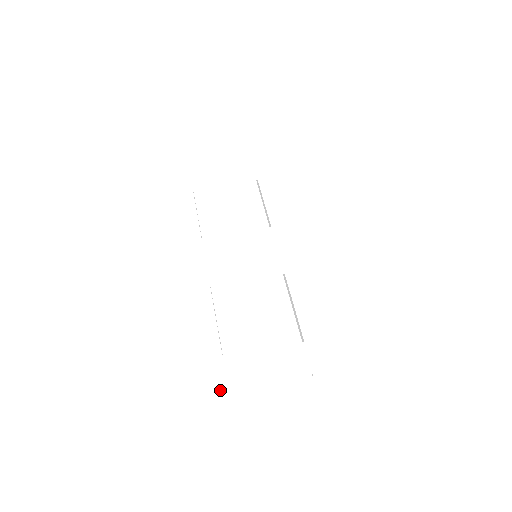
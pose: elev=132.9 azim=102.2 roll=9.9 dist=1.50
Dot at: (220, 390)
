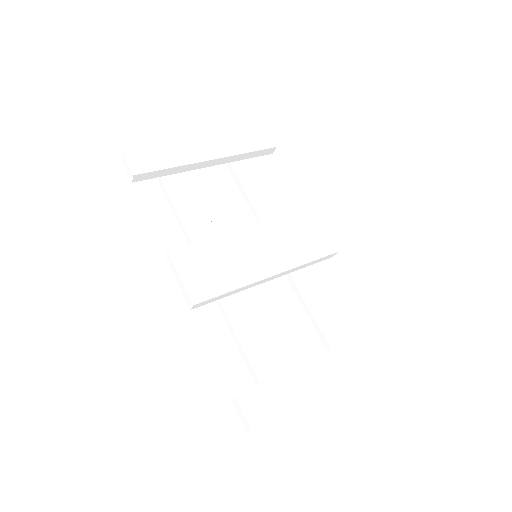
Dot at: (269, 419)
